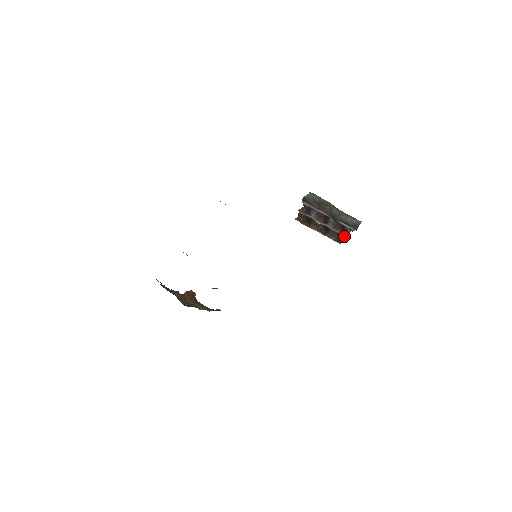
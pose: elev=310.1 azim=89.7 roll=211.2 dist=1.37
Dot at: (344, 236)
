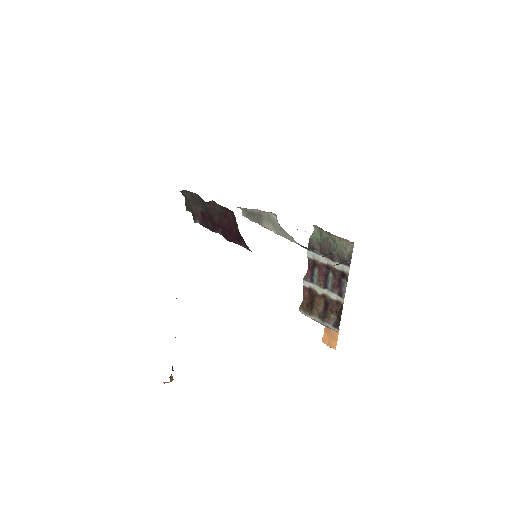
Dot at: (342, 309)
